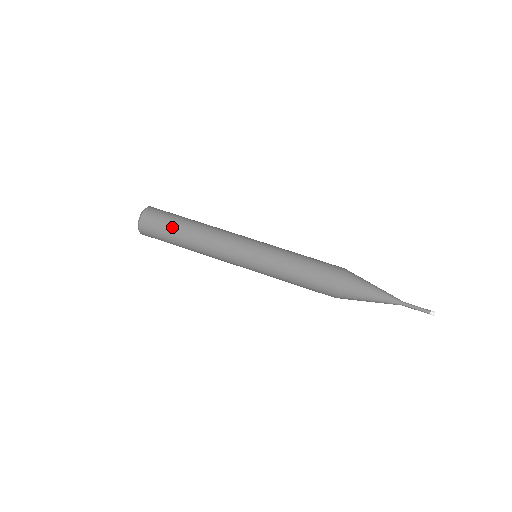
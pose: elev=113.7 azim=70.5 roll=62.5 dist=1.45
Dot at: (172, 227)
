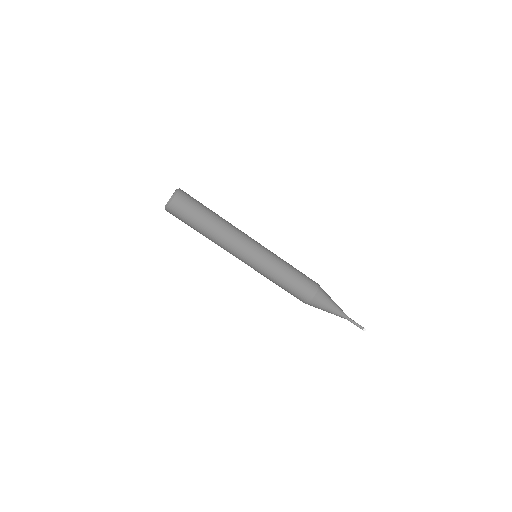
Dot at: (191, 225)
